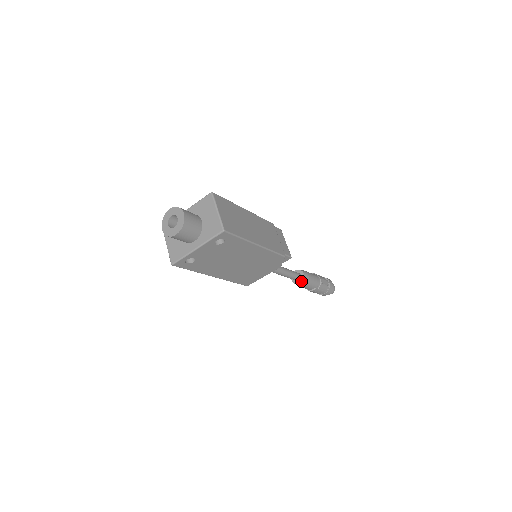
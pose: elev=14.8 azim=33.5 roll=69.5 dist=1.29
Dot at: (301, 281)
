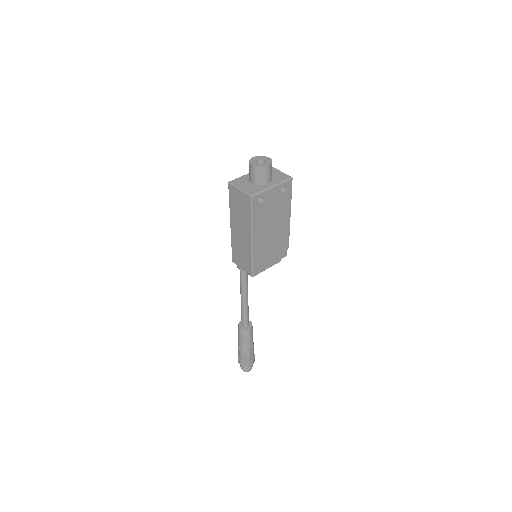
Dot at: (250, 326)
